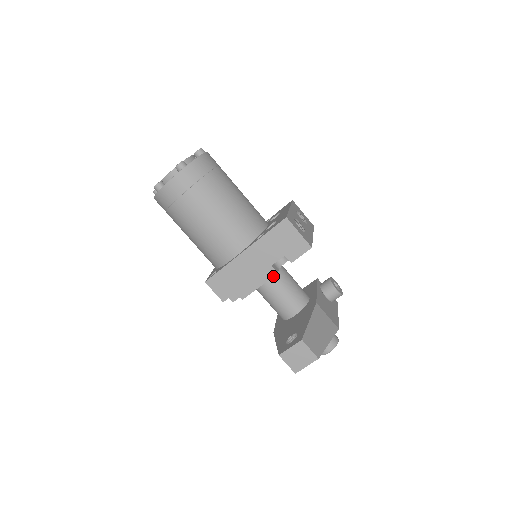
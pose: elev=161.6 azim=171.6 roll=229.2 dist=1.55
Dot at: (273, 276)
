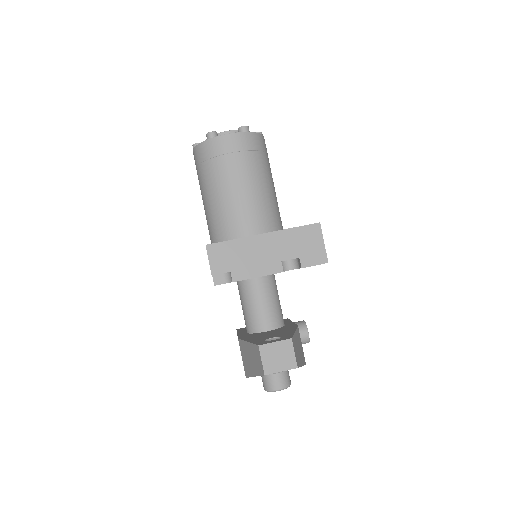
Dot at: (277, 272)
